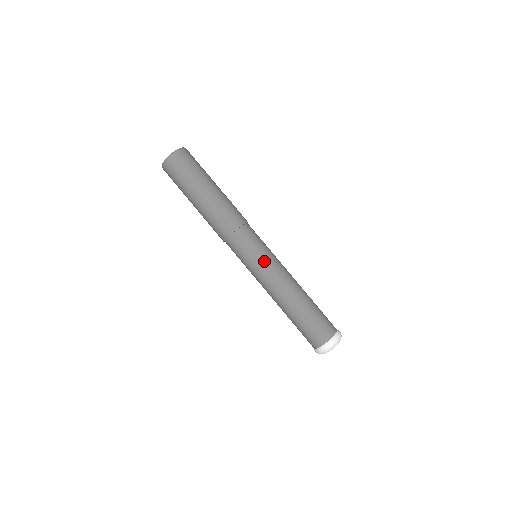
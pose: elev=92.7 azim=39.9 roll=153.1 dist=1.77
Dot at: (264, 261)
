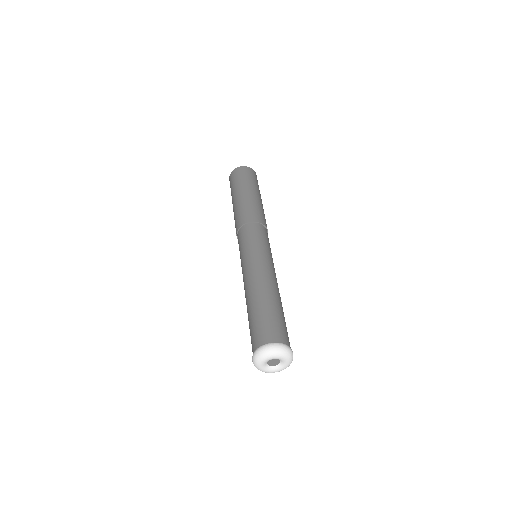
Dot at: (271, 256)
